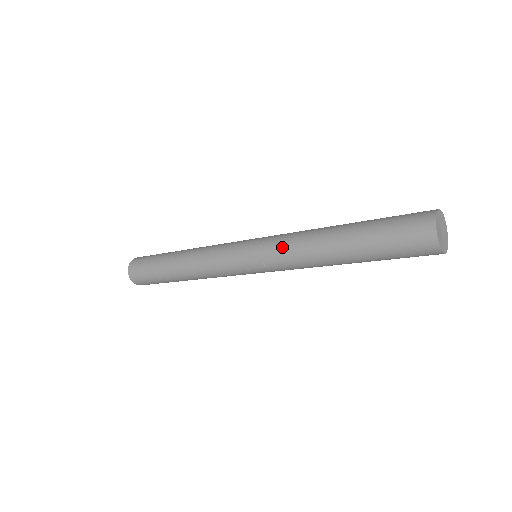
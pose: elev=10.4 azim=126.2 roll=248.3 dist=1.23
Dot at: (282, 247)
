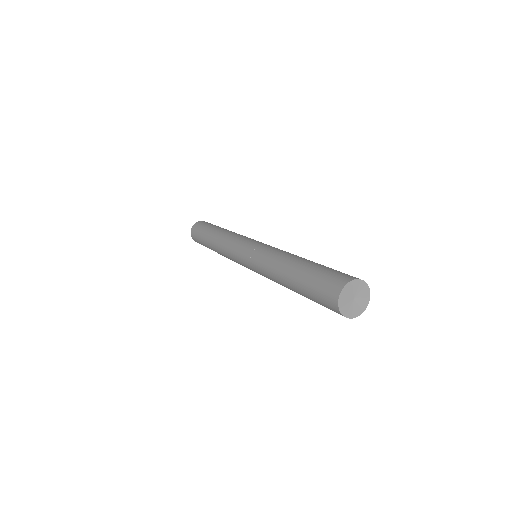
Dot at: (264, 276)
